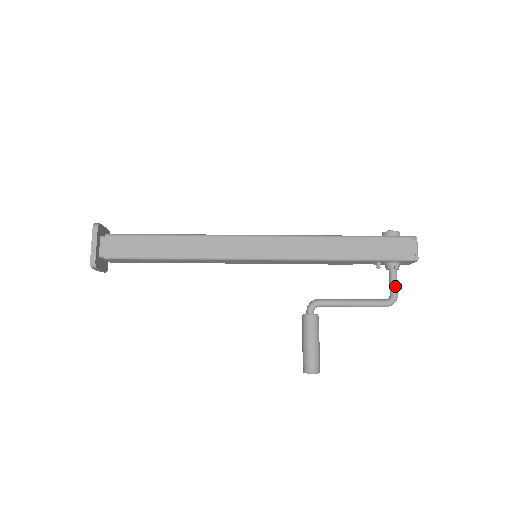
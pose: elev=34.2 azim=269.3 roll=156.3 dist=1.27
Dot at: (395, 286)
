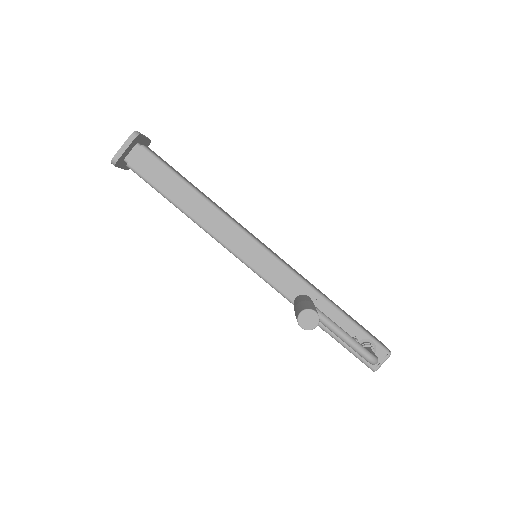
Dot at: occluded
